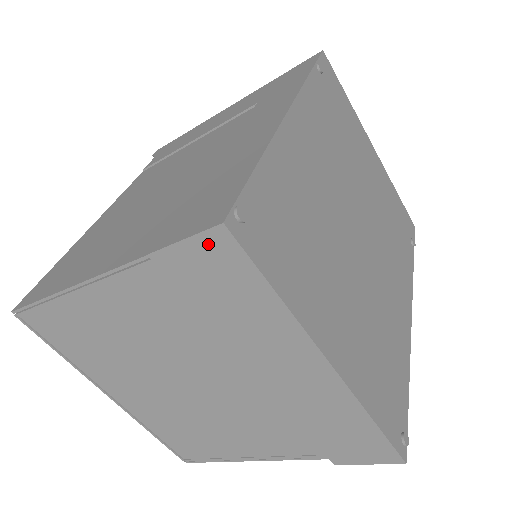
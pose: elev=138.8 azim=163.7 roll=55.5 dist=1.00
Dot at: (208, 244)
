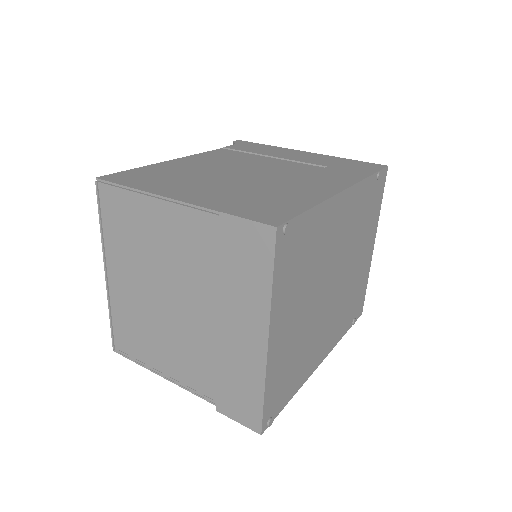
Dot at: (259, 231)
